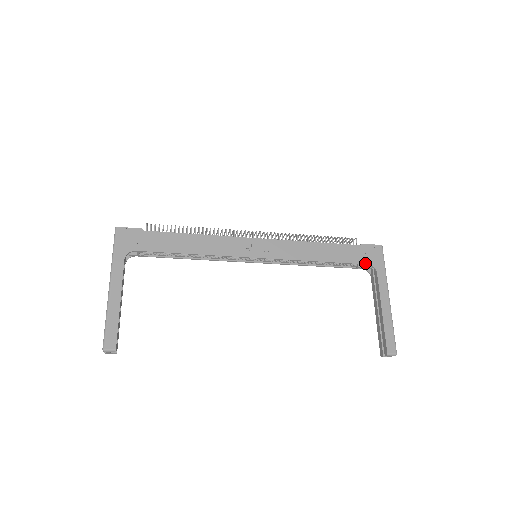
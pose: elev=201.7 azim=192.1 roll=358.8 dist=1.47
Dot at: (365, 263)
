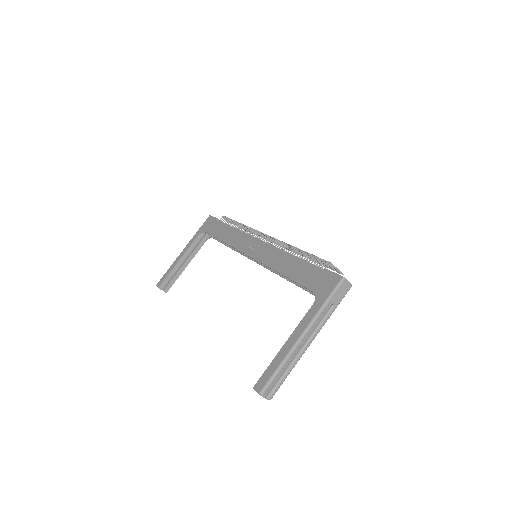
Dot at: (311, 289)
